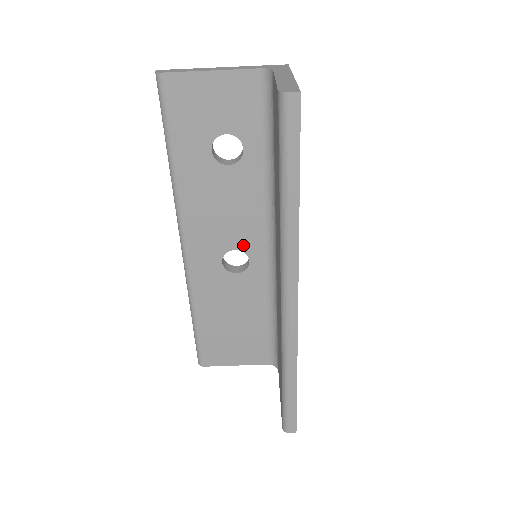
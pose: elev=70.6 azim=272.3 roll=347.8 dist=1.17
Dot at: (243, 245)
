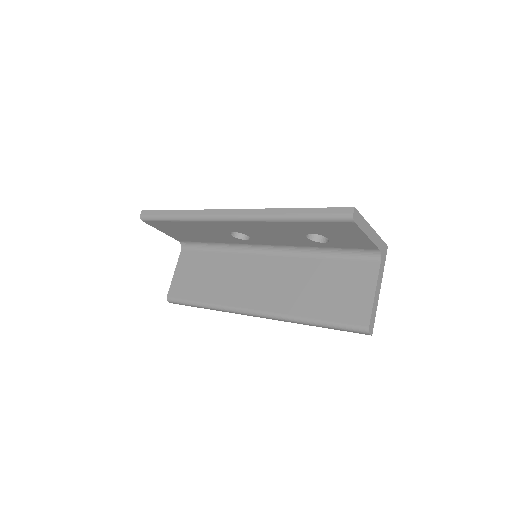
Dot at: (255, 239)
